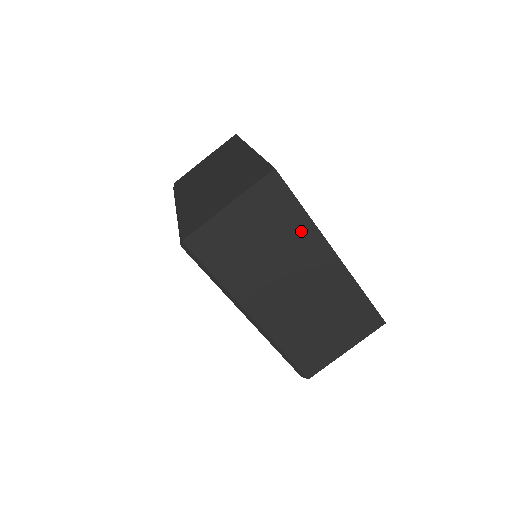
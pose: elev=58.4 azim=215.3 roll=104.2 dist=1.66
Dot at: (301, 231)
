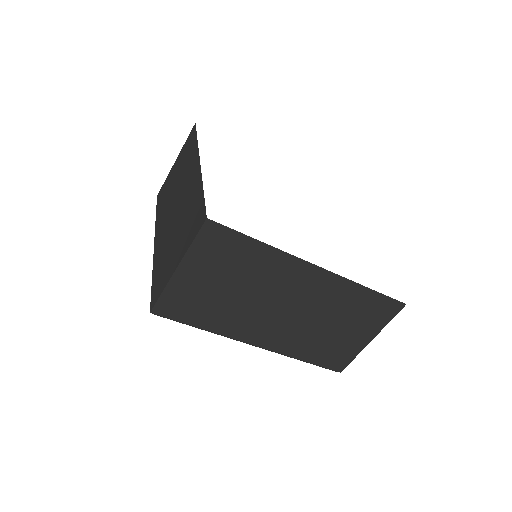
Dot at: (267, 261)
